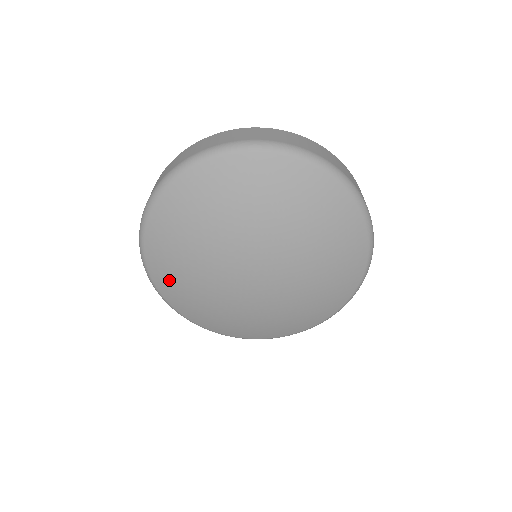
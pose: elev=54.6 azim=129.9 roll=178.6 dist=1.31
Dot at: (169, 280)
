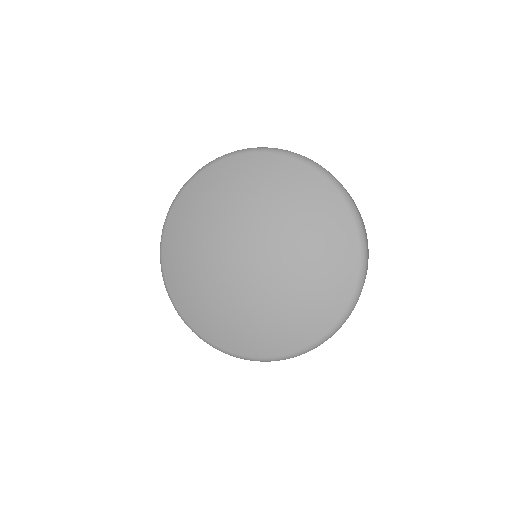
Dot at: (177, 235)
